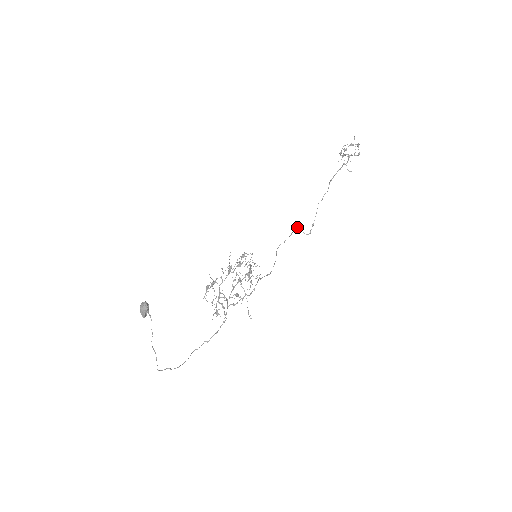
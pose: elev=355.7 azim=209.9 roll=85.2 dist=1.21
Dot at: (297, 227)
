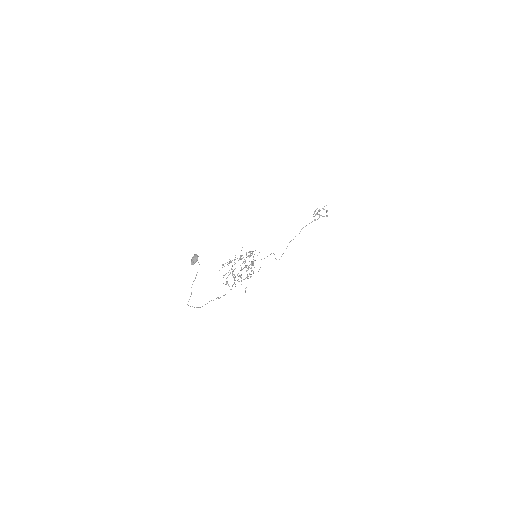
Dot at: occluded
